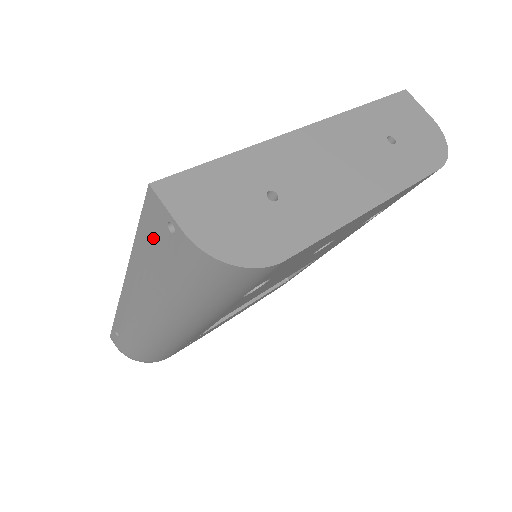
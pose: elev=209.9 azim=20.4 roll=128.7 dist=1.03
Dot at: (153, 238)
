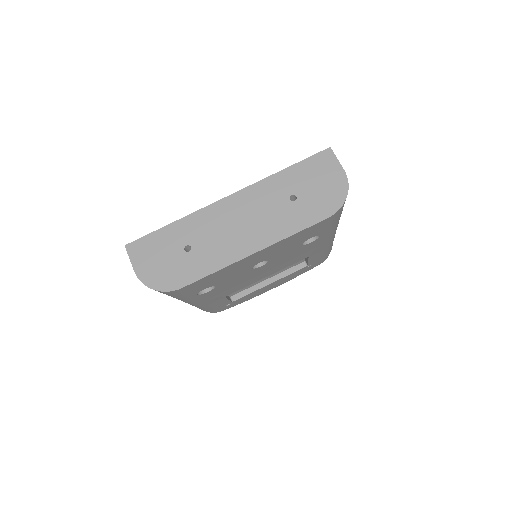
Dot at: occluded
